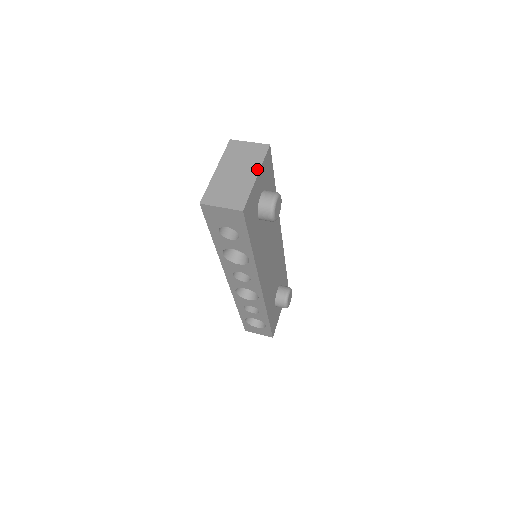
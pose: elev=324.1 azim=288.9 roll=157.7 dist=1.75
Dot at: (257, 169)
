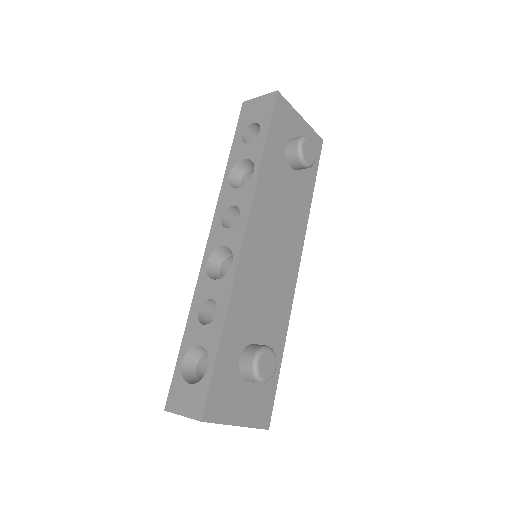
Dot at: (304, 122)
